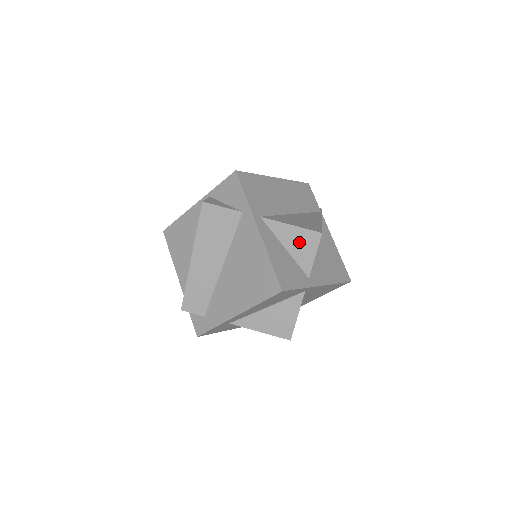
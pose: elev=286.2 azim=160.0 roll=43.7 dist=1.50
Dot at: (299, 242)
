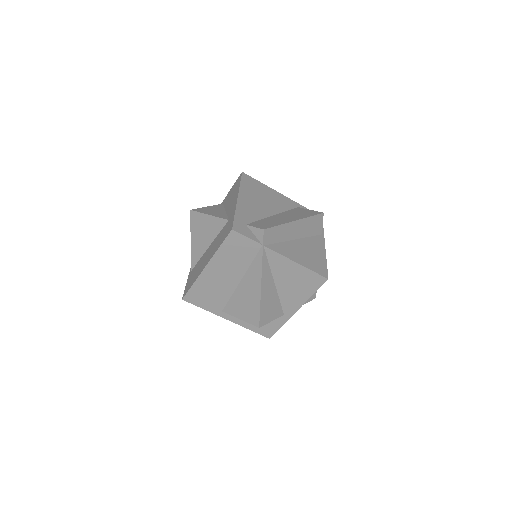
Dot at: occluded
